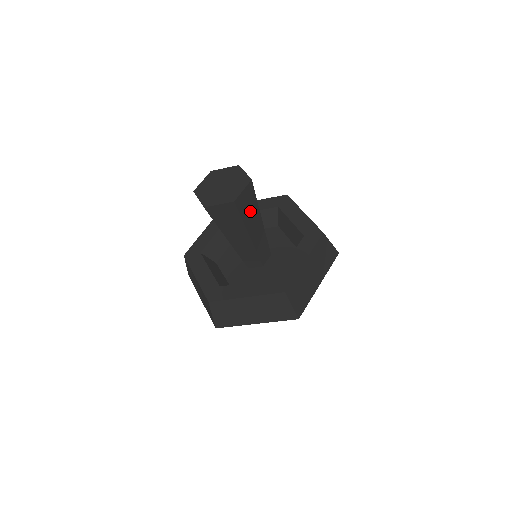
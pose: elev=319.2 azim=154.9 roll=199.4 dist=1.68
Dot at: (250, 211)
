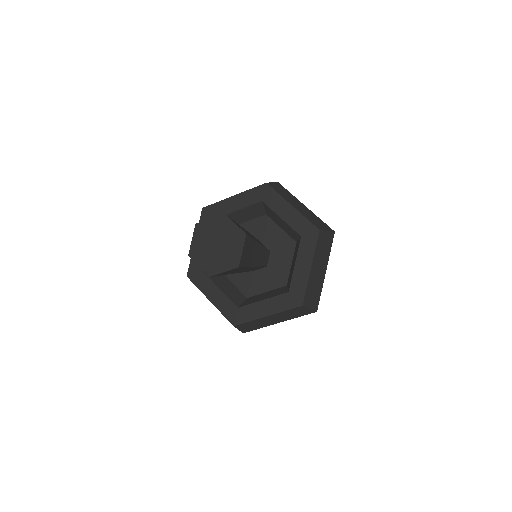
Dot at: (235, 270)
